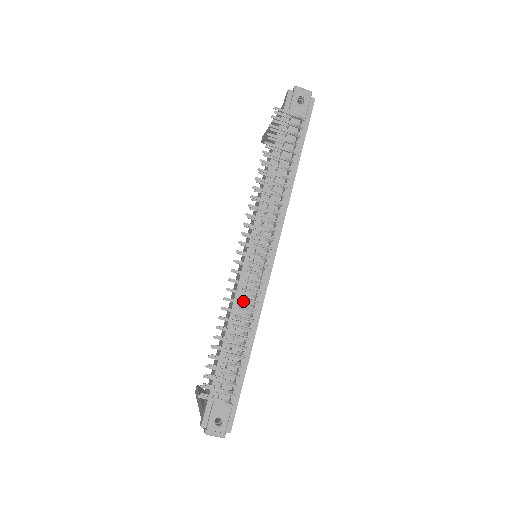
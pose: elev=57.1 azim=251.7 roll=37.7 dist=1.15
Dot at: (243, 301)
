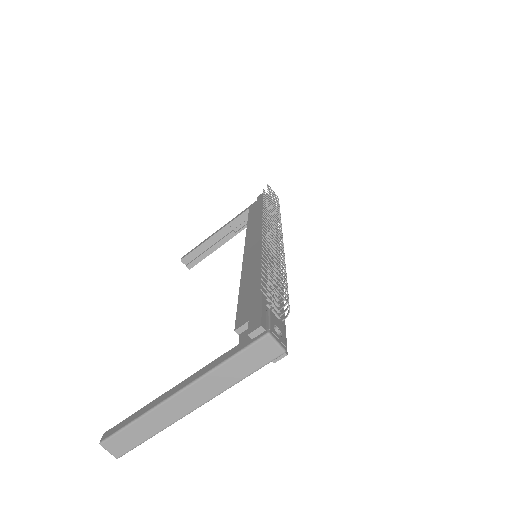
Dot at: (270, 259)
